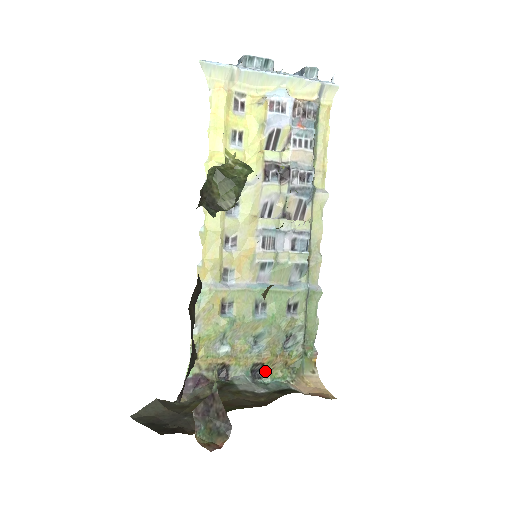
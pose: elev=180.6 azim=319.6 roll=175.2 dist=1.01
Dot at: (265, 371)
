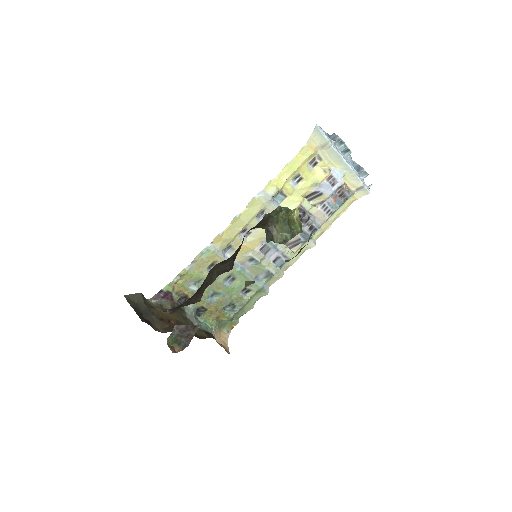
Dot at: (204, 314)
